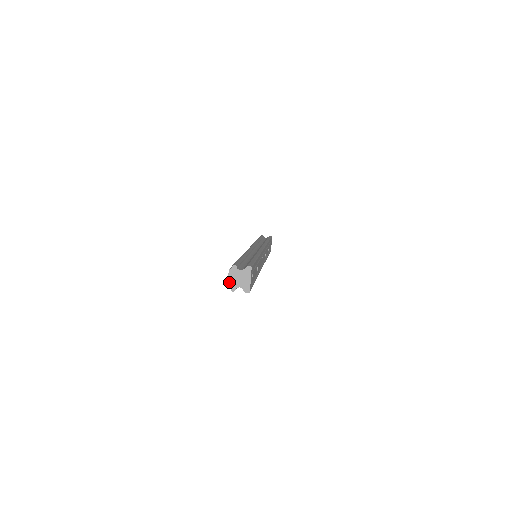
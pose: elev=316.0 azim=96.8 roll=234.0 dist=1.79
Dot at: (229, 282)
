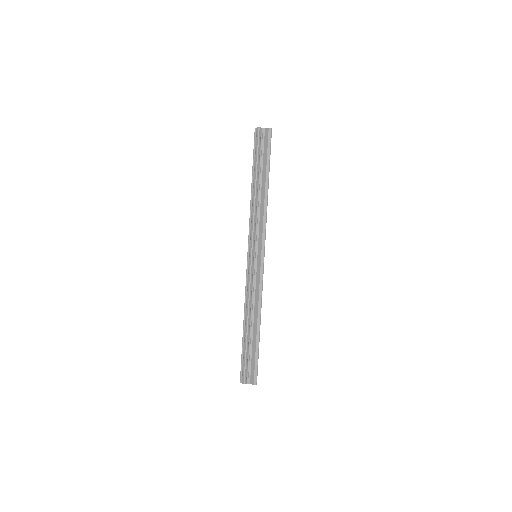
Dot at: occluded
